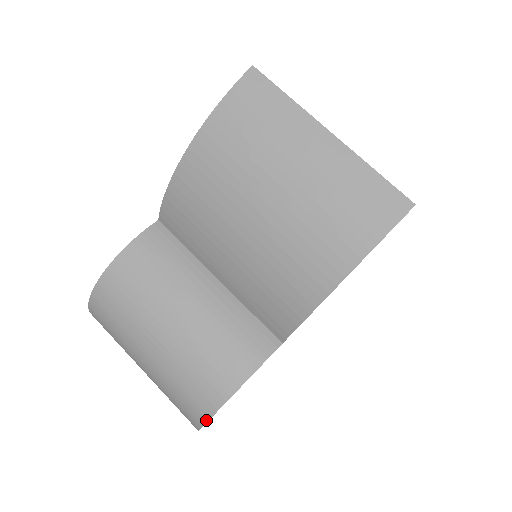
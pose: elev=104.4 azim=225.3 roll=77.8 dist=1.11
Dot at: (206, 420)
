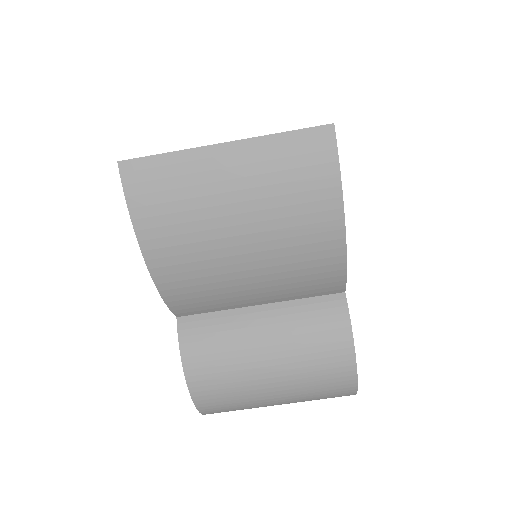
Dot at: (356, 387)
